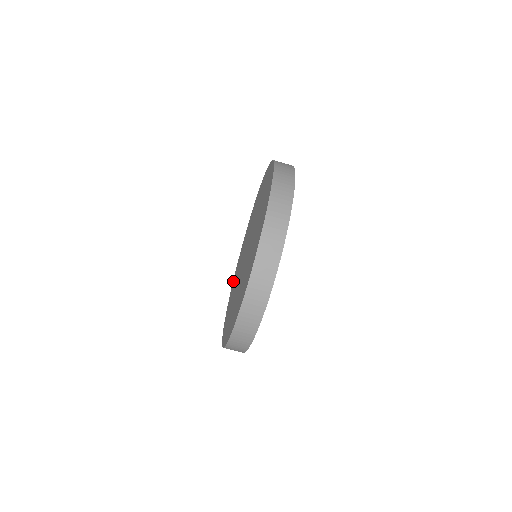
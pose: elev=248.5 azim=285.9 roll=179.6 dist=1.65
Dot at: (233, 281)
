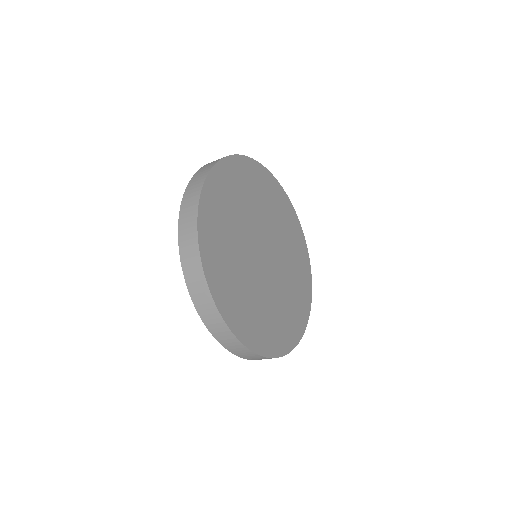
Dot at: occluded
